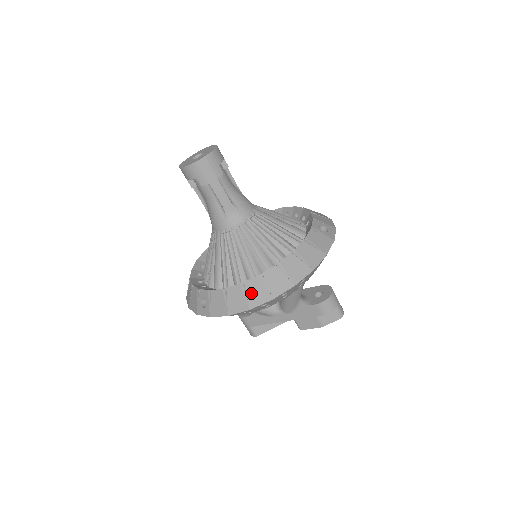
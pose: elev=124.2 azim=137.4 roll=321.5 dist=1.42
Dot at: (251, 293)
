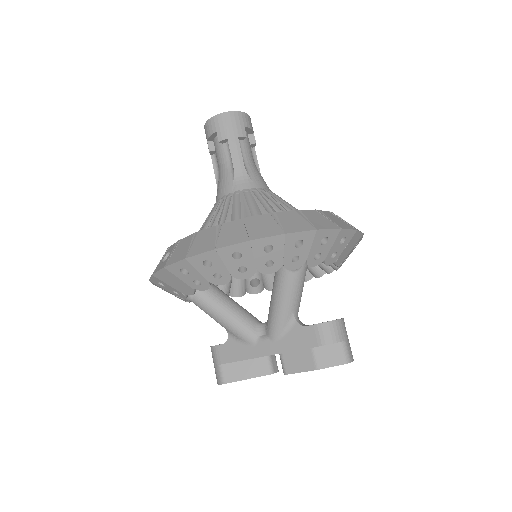
Dot at: (225, 233)
